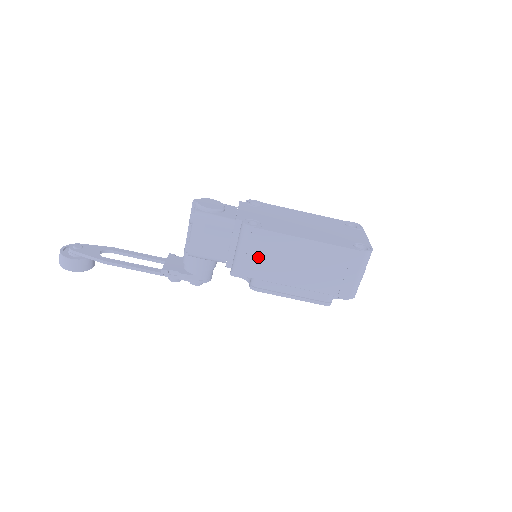
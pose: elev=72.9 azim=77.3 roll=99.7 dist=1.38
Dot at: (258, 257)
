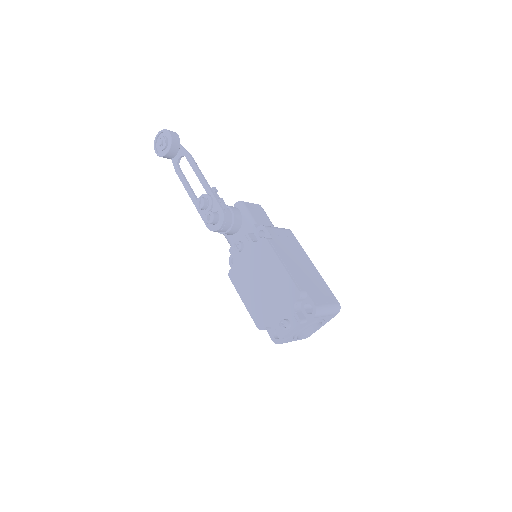
Dot at: (283, 238)
